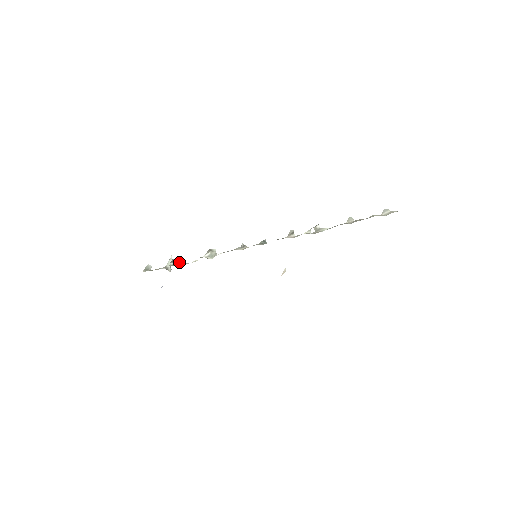
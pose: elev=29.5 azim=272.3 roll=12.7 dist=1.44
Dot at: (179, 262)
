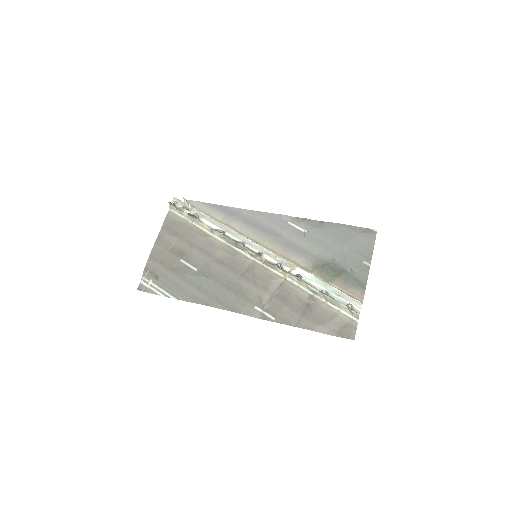
Dot at: (195, 218)
